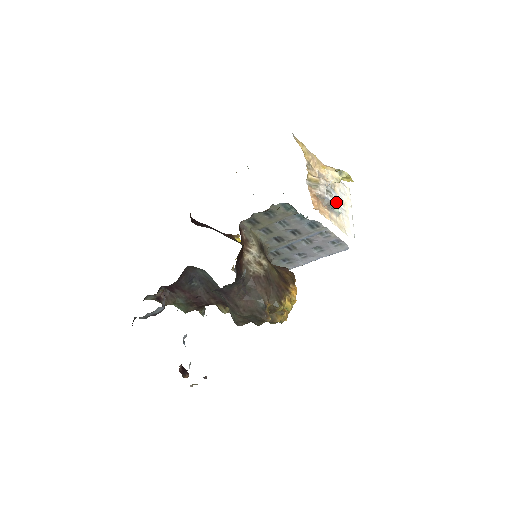
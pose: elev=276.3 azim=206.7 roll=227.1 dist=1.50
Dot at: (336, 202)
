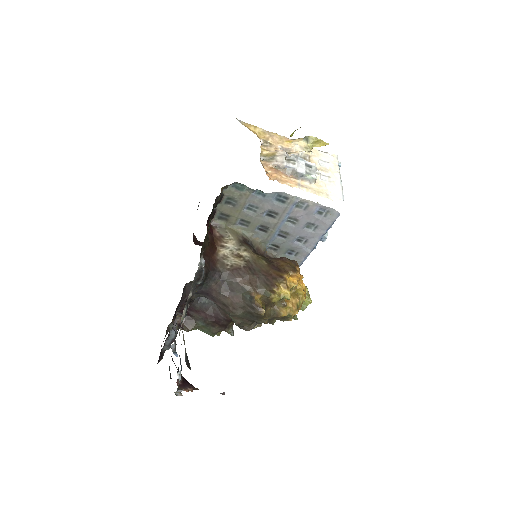
Dot at: (307, 169)
